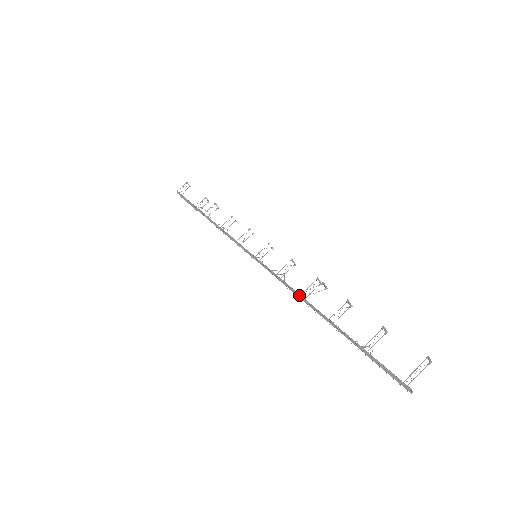
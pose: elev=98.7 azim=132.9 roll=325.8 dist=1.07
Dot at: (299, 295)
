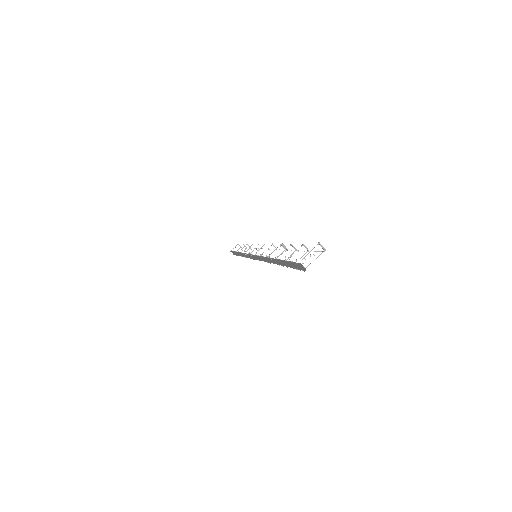
Dot at: (266, 257)
